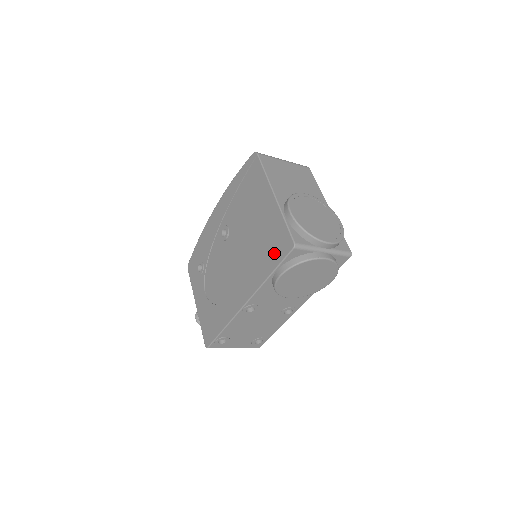
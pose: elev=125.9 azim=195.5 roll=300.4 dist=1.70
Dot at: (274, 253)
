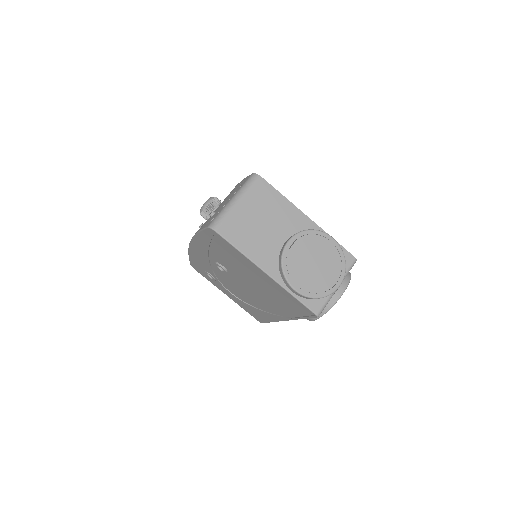
Dot at: (296, 309)
